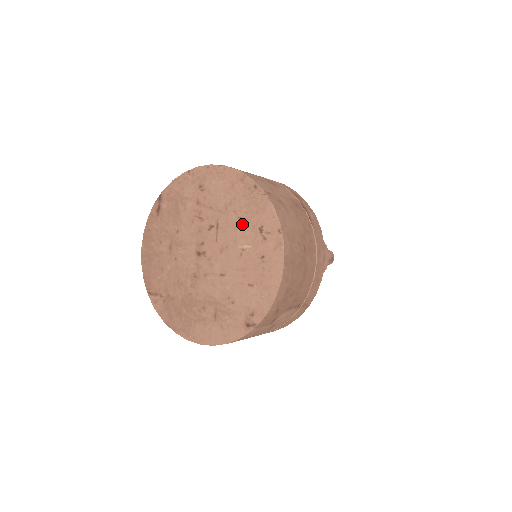
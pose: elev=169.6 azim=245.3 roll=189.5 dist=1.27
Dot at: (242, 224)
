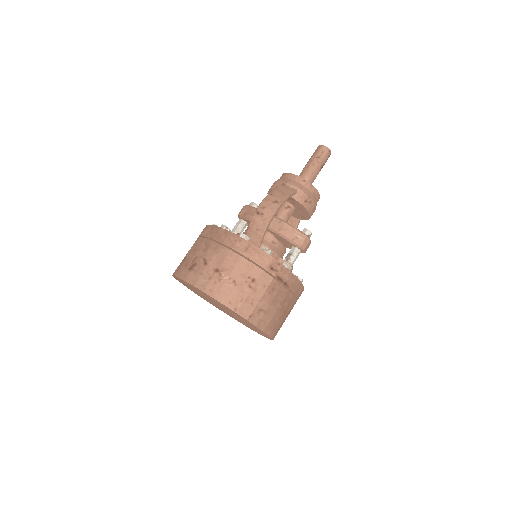
Dot at: occluded
